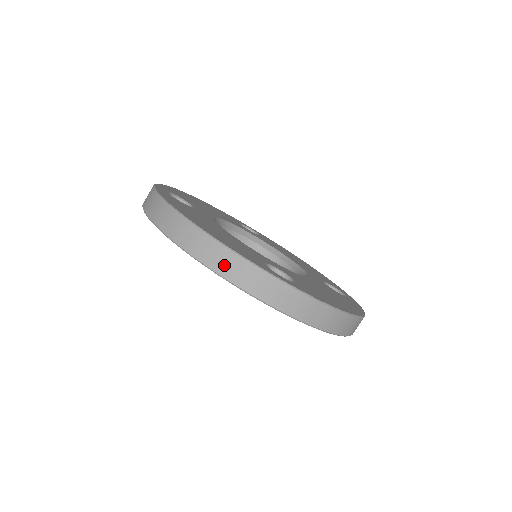
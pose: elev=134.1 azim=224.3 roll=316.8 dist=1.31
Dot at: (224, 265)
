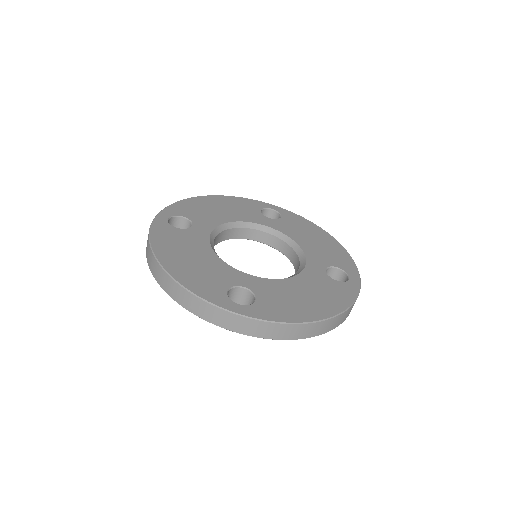
Dot at: (186, 302)
